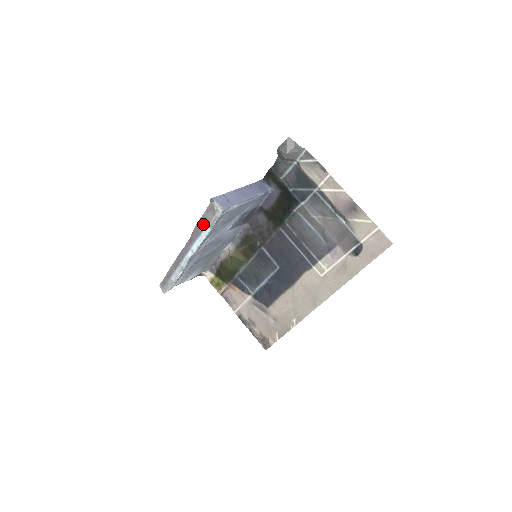
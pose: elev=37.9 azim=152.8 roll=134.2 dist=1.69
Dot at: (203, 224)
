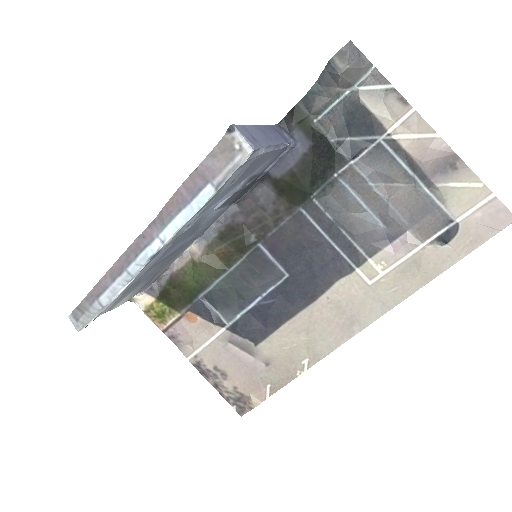
Dot at: (199, 182)
